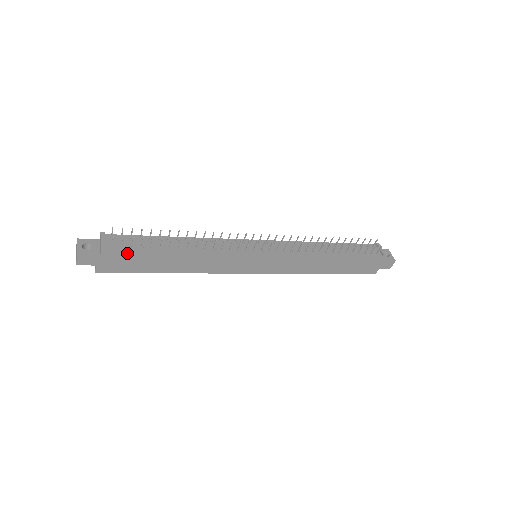
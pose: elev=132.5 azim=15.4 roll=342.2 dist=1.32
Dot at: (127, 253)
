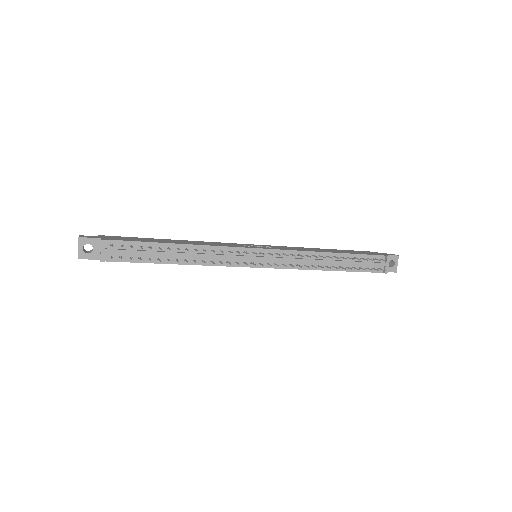
Dot at: (125, 261)
